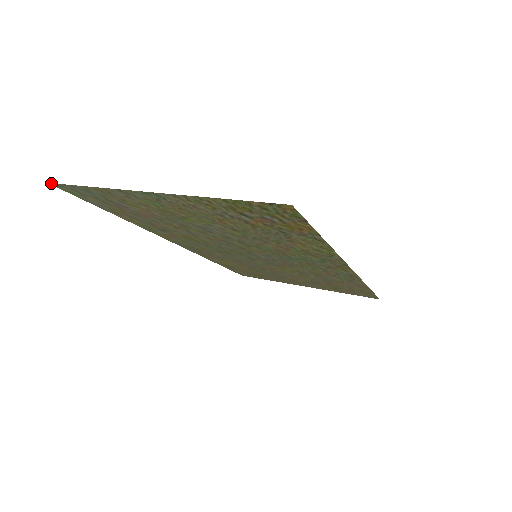
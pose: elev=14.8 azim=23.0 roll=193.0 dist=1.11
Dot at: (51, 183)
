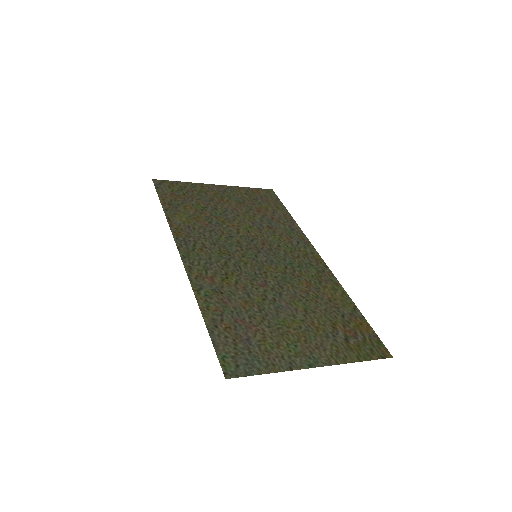
Dot at: (229, 378)
